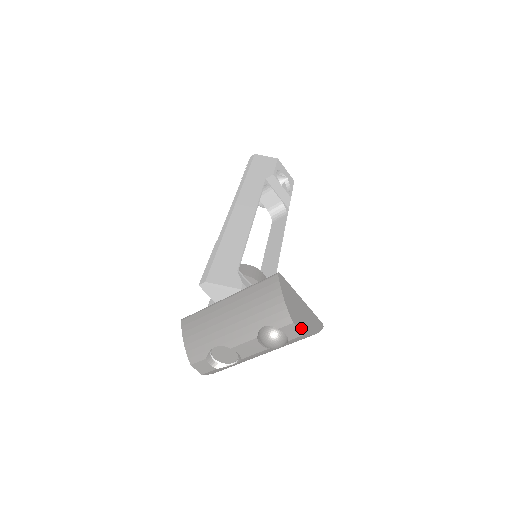
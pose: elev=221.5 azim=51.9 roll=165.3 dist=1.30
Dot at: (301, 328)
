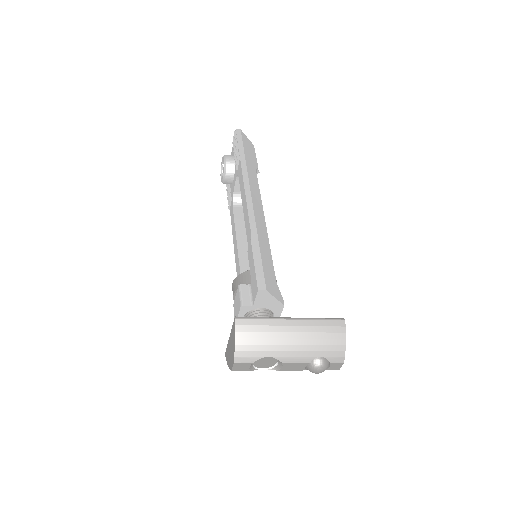
Dot at: (340, 365)
